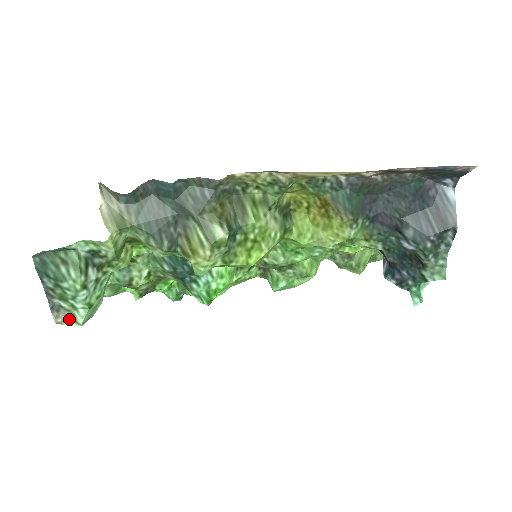
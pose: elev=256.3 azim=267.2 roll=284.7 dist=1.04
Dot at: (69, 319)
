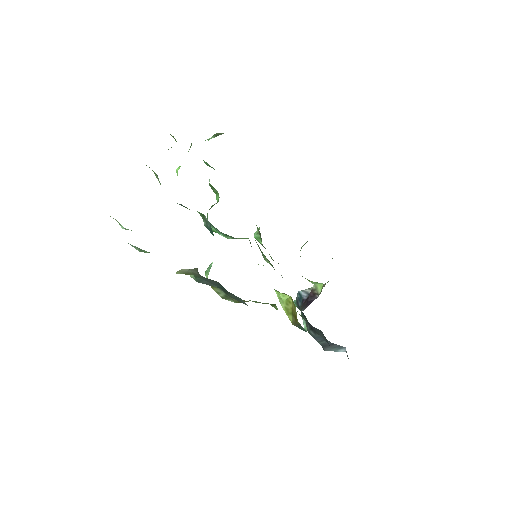
Dot at: (116, 220)
